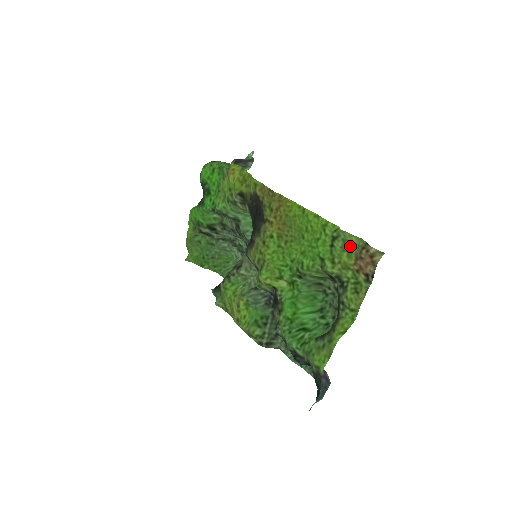
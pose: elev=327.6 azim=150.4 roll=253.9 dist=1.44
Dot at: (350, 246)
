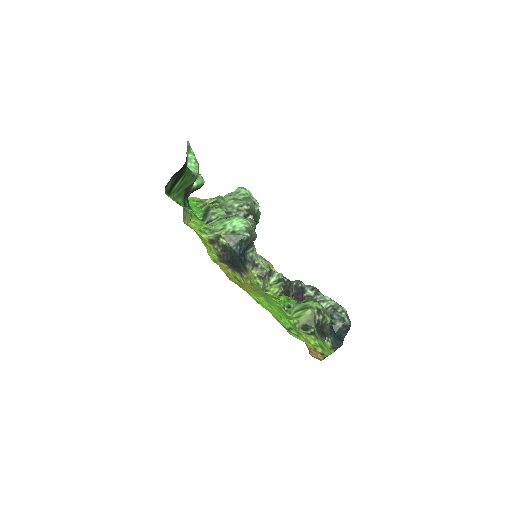
Dot at: occluded
